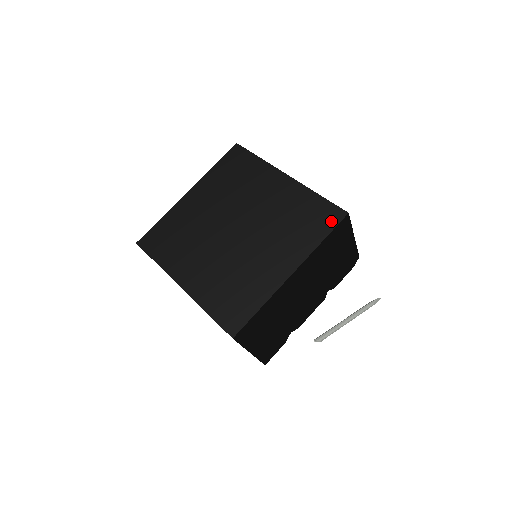
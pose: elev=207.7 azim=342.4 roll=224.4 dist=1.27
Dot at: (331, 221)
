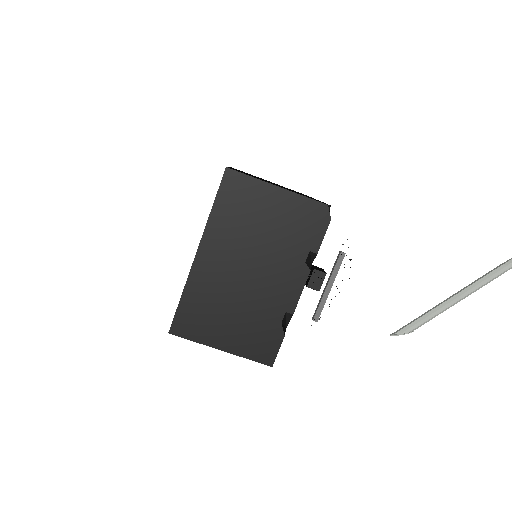
Dot at: (220, 185)
